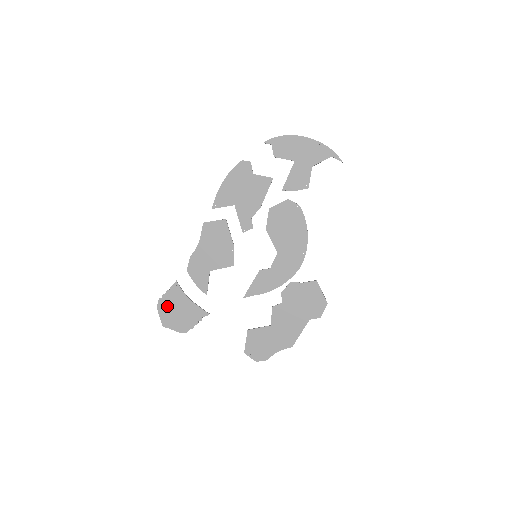
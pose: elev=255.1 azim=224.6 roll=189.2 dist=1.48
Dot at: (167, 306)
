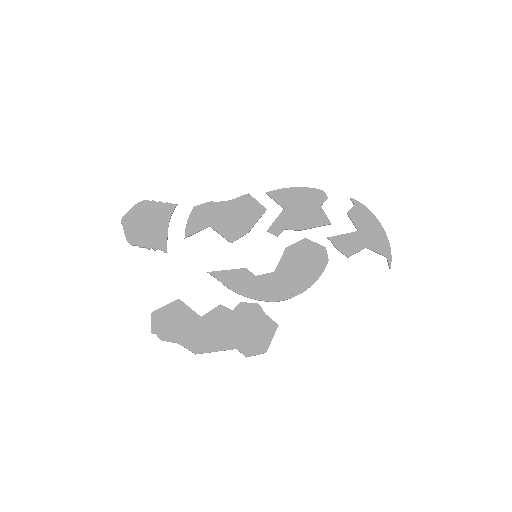
Dot at: (145, 211)
